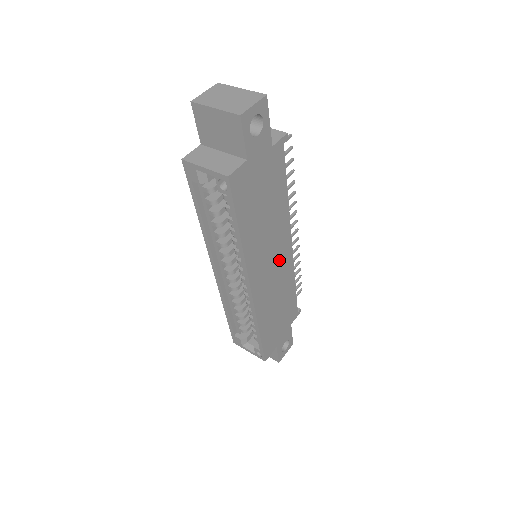
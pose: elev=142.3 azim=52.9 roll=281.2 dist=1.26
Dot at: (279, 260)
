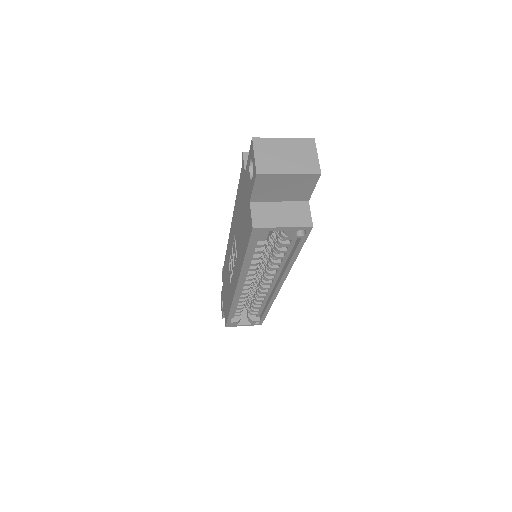
Dot at: occluded
